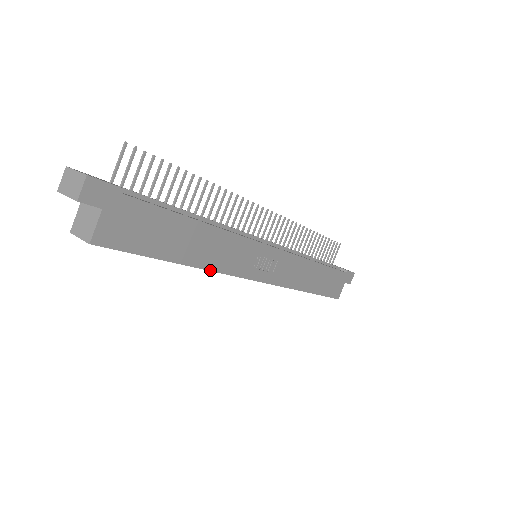
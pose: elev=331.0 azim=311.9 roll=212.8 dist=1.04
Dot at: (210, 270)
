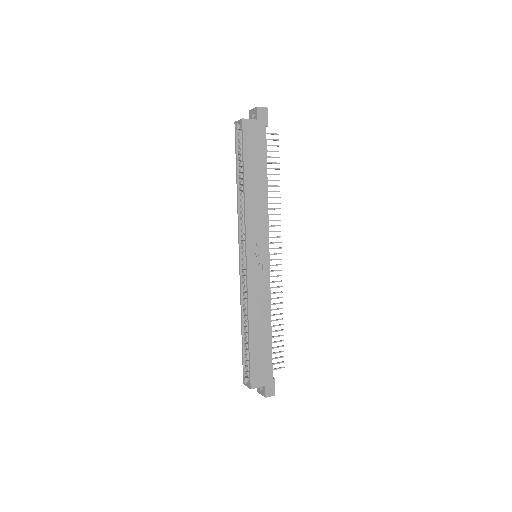
Dot at: (245, 205)
